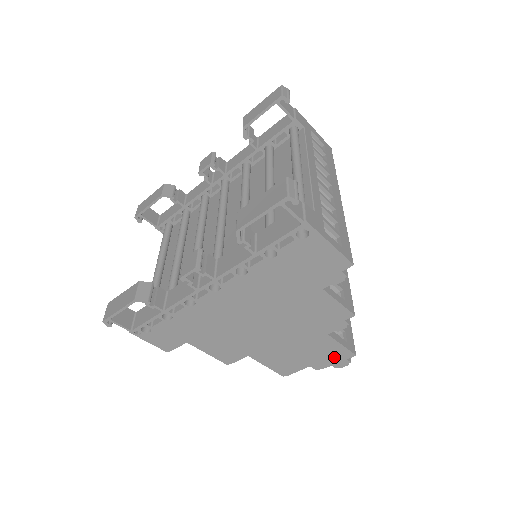
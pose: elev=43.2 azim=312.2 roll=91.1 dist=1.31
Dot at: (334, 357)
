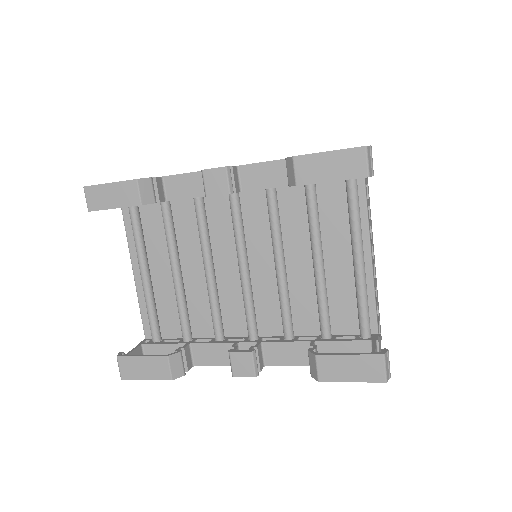
Dot at: occluded
